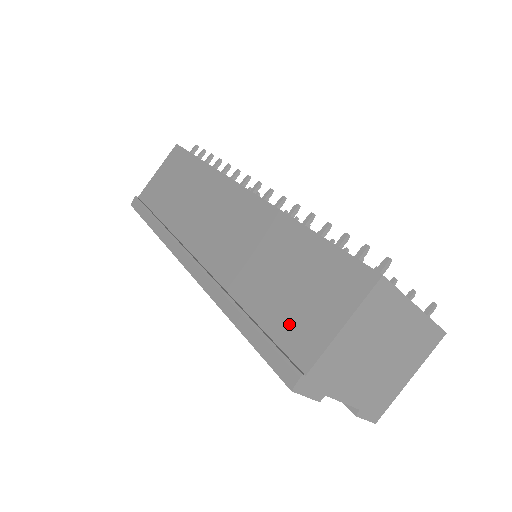
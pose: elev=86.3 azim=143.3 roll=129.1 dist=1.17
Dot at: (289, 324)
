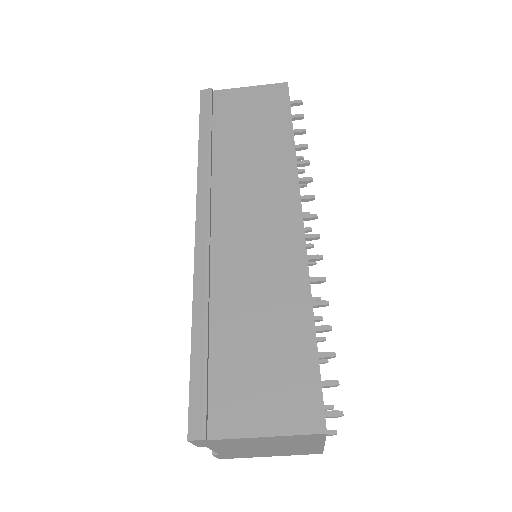
Dot at: (231, 384)
